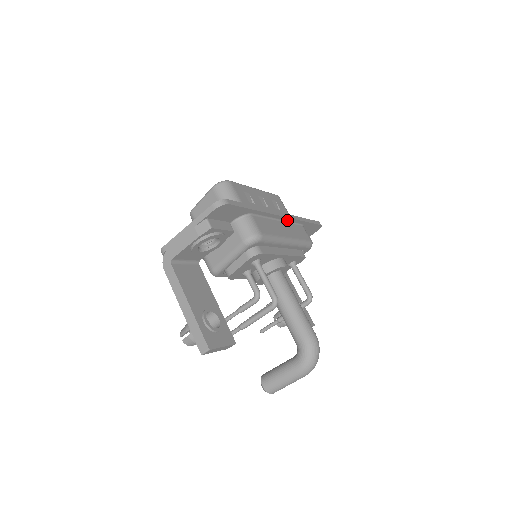
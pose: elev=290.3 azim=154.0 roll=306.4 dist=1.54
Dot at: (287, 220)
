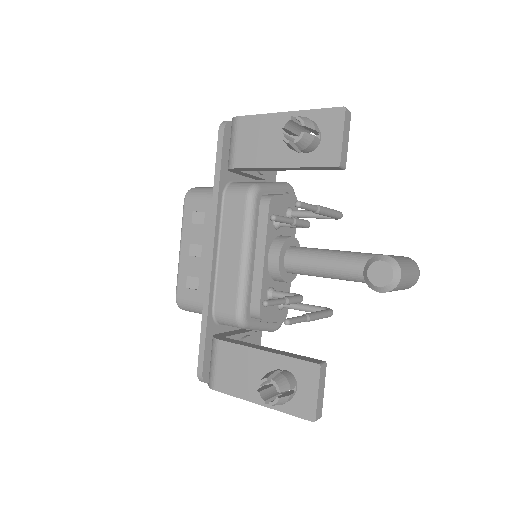
Dot at: occluded
